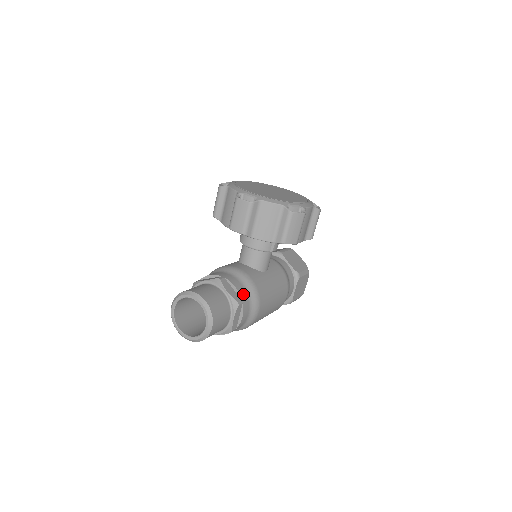
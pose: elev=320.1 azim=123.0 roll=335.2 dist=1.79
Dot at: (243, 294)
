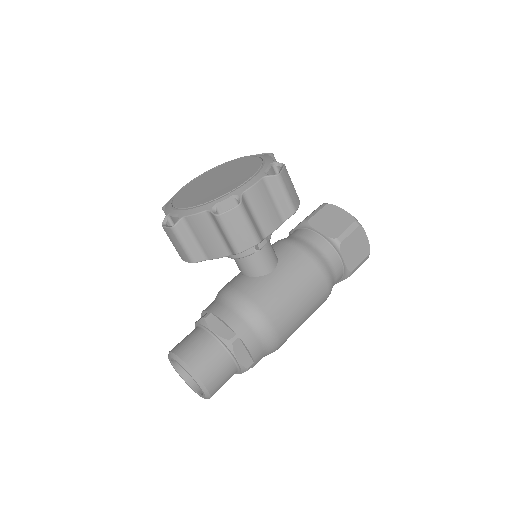
Dot at: (237, 324)
